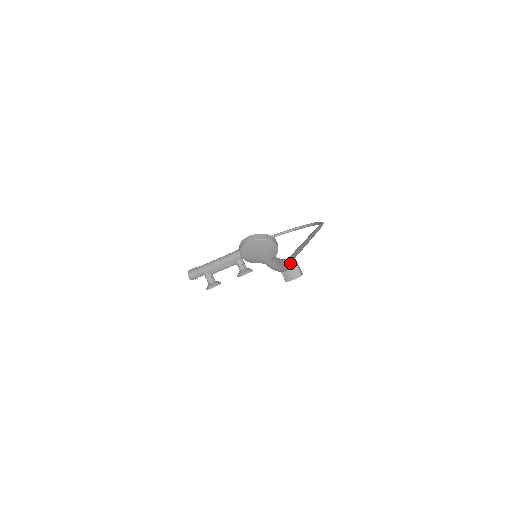
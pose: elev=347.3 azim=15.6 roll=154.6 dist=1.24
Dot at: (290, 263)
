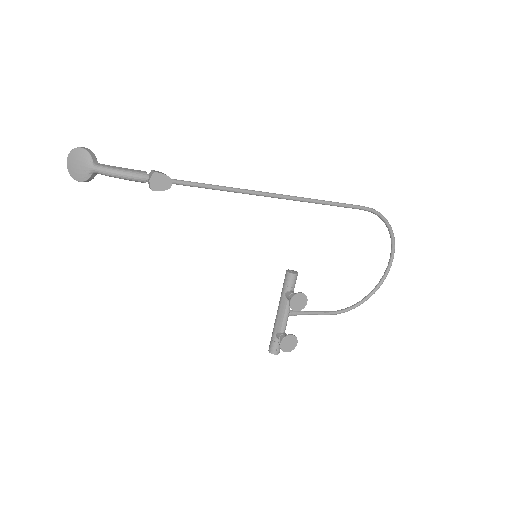
Dot at: (144, 172)
